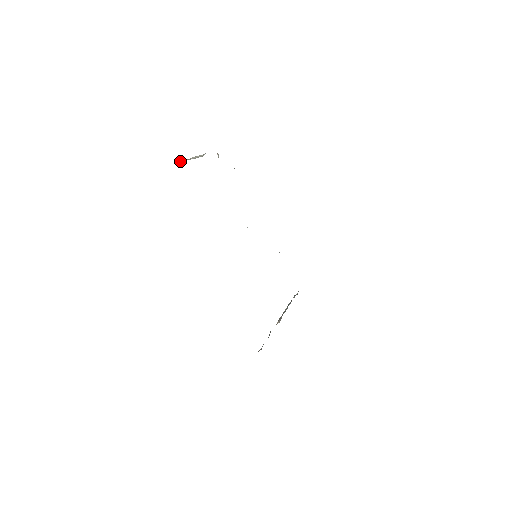
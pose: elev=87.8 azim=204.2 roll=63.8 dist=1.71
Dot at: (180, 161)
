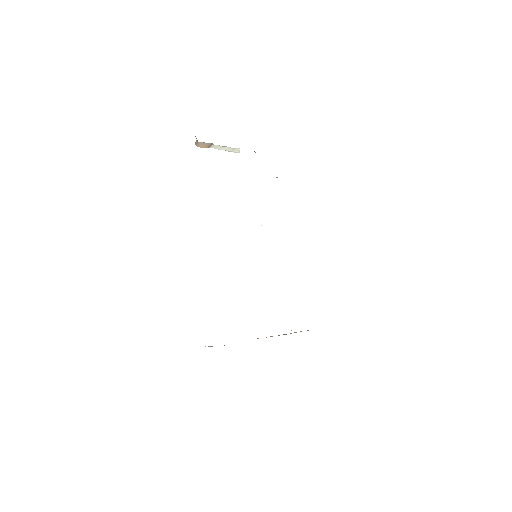
Dot at: (196, 144)
